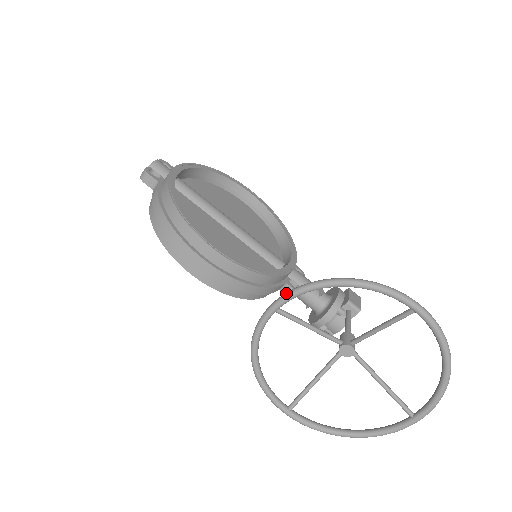
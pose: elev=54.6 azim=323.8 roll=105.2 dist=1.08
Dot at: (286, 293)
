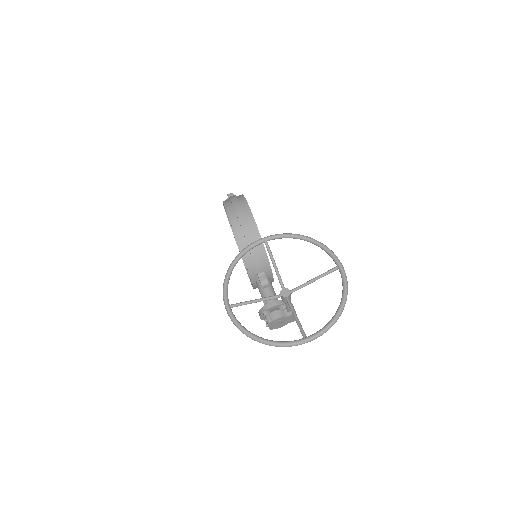
Dot at: (277, 234)
